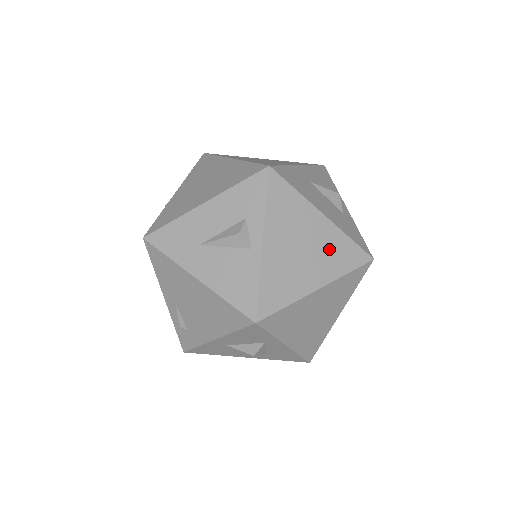
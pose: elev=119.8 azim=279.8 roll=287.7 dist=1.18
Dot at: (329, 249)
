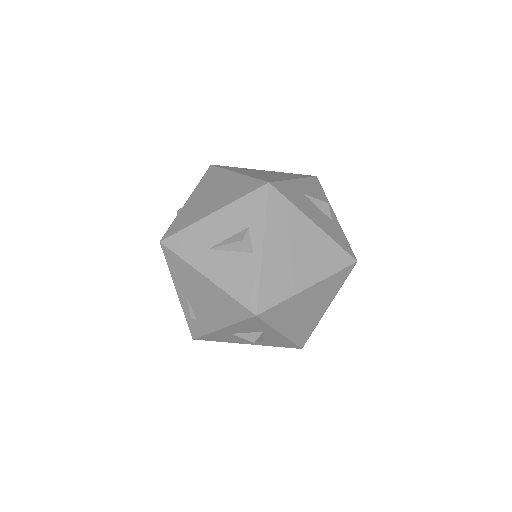
Dot at: (319, 253)
